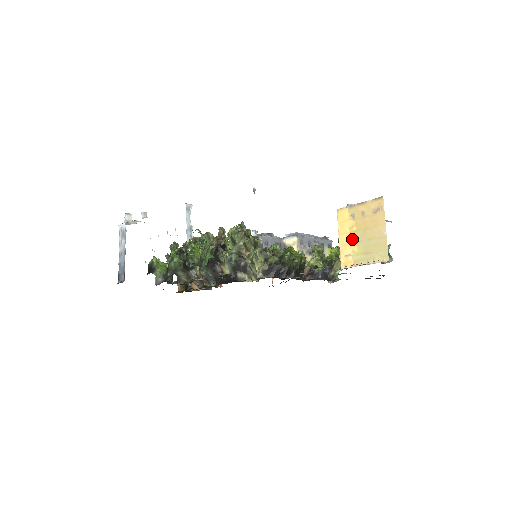
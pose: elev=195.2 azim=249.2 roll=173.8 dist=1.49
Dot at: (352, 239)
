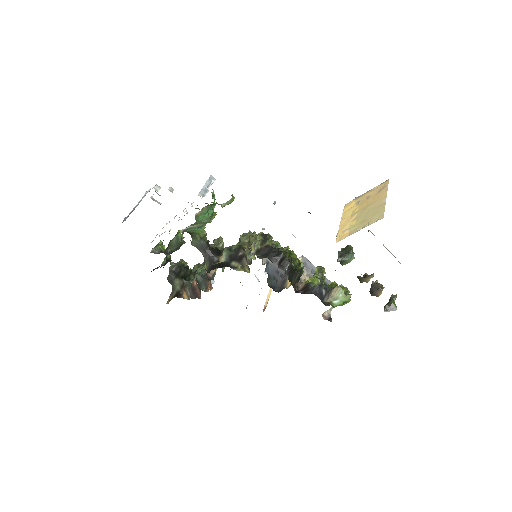
Dot at: (352, 217)
